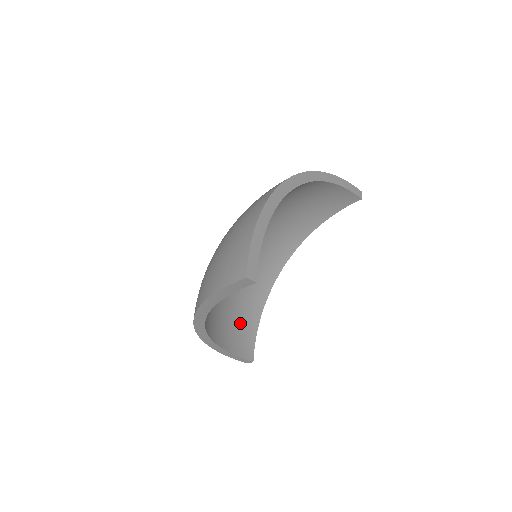
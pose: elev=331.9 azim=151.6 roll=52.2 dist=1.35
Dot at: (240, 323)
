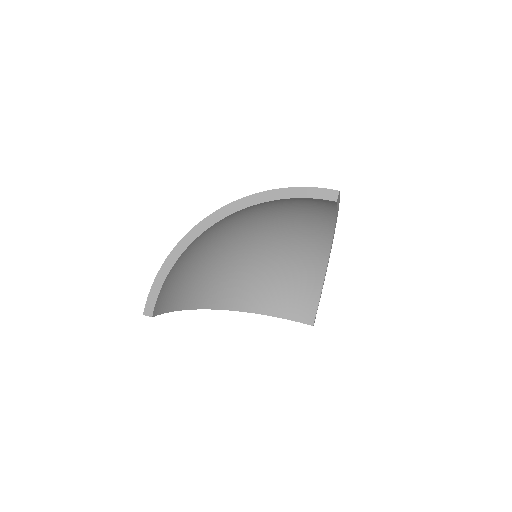
Dot at: (296, 294)
